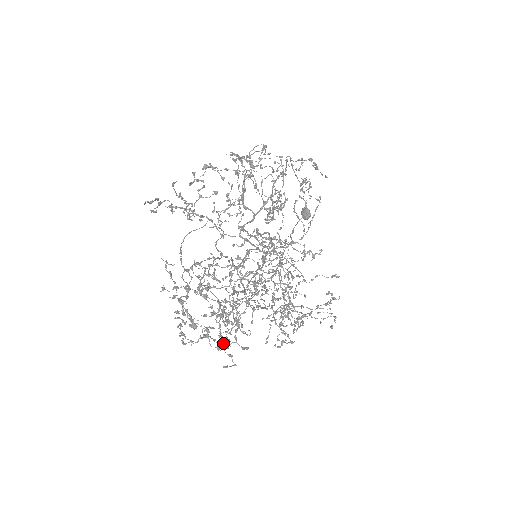
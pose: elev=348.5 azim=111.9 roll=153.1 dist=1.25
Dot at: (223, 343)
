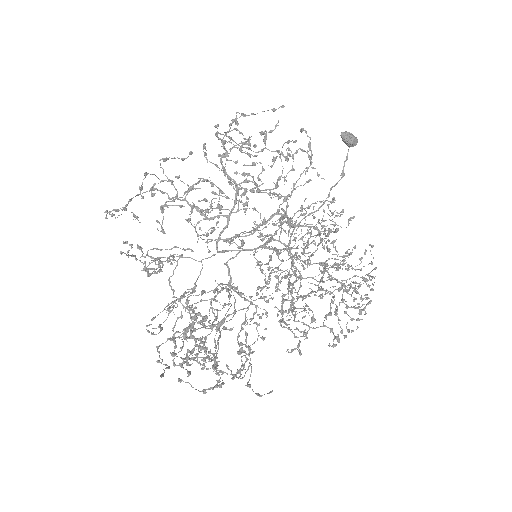
Dot at: (251, 370)
